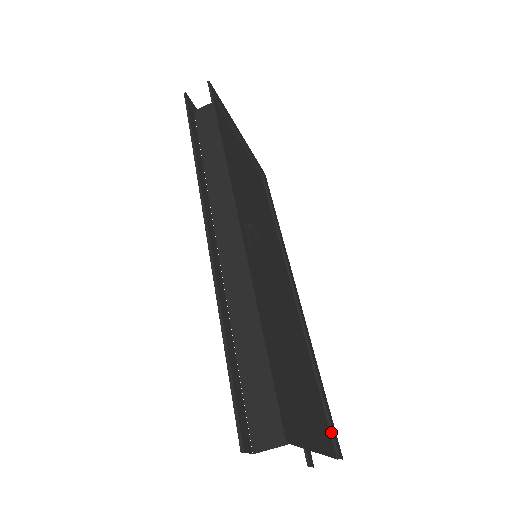
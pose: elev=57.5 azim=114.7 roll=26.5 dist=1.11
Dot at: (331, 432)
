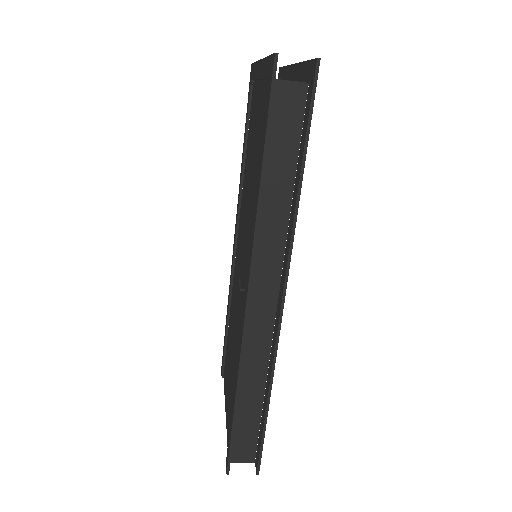
Dot at: occluded
